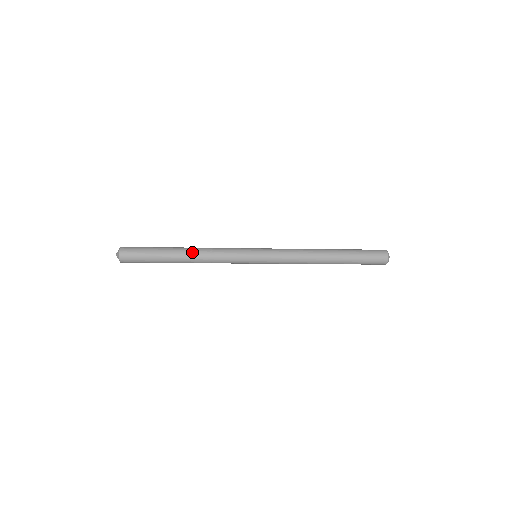
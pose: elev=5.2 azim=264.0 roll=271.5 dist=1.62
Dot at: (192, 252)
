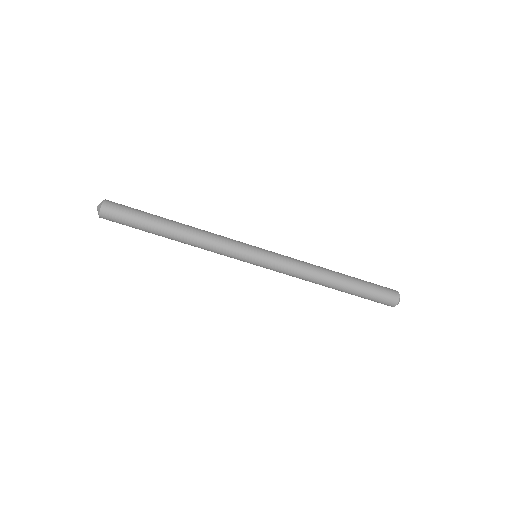
Dot at: (187, 226)
